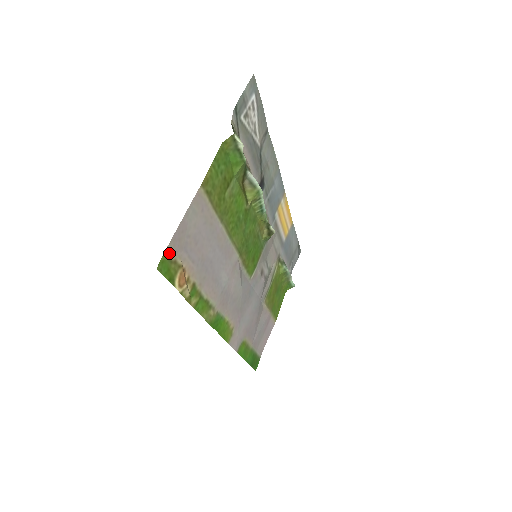
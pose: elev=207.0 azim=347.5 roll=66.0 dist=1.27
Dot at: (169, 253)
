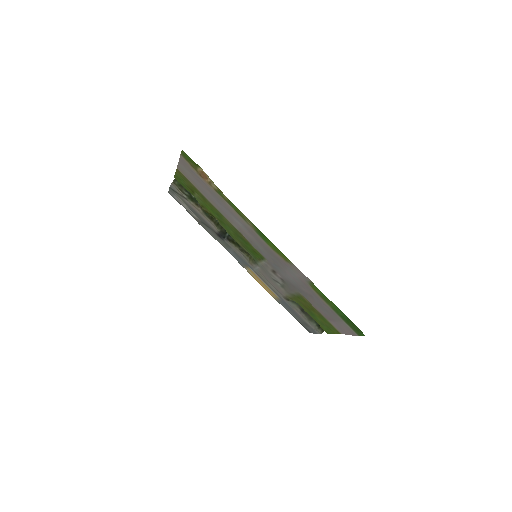
Dot at: (184, 159)
